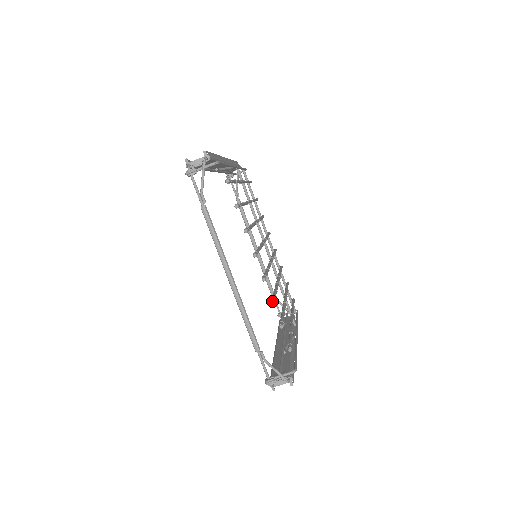
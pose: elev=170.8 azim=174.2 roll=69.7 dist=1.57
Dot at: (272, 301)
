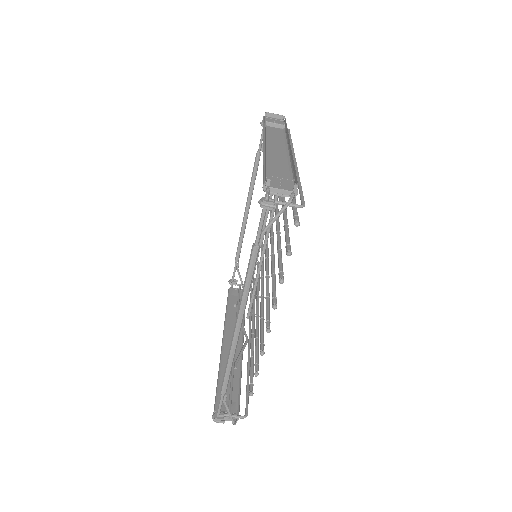
Dot at: (263, 352)
